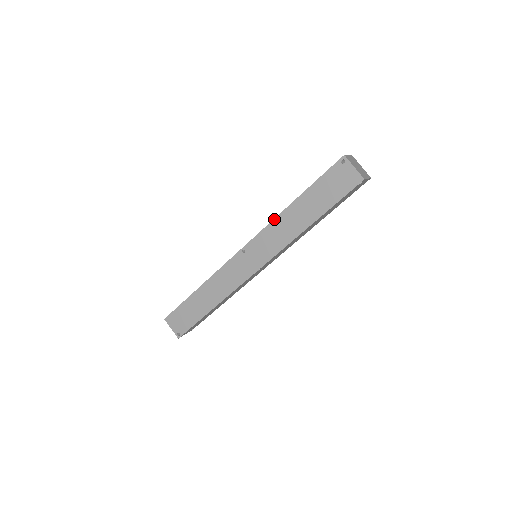
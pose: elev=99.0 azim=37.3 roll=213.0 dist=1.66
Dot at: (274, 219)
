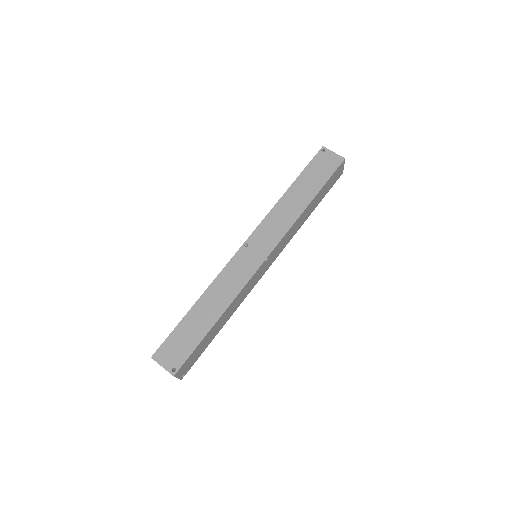
Dot at: (273, 208)
